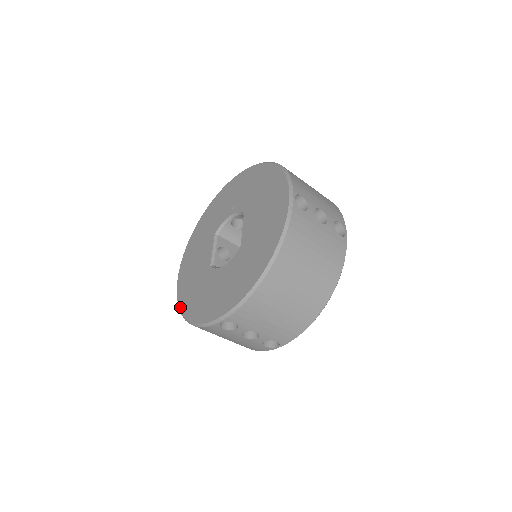
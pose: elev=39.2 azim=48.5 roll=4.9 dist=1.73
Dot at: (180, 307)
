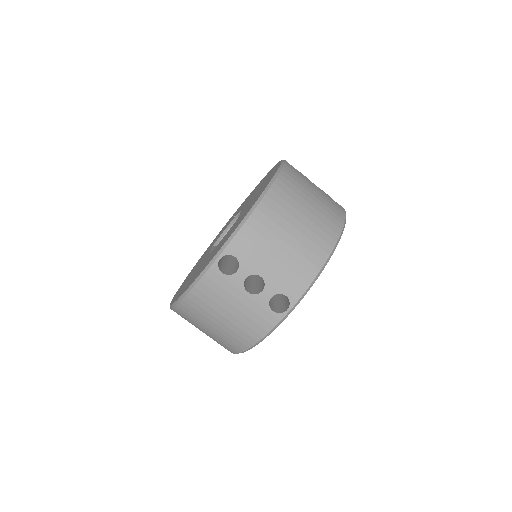
Dot at: (173, 302)
